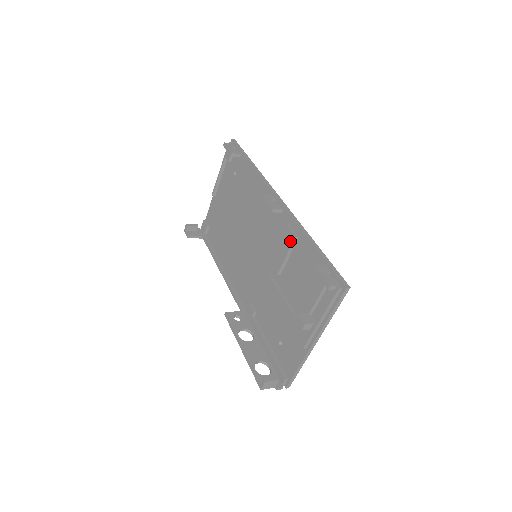
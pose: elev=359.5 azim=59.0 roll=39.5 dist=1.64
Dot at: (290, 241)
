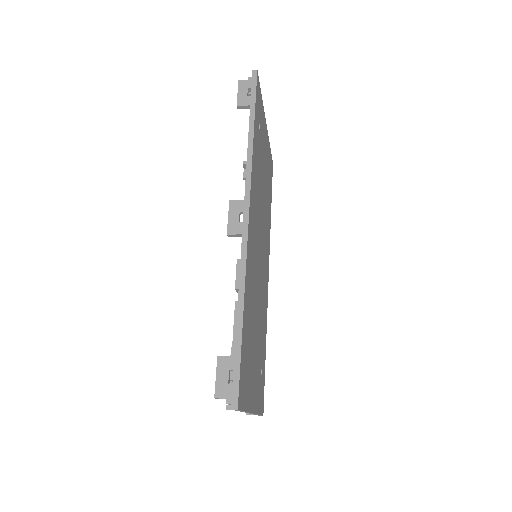
Dot at: occluded
